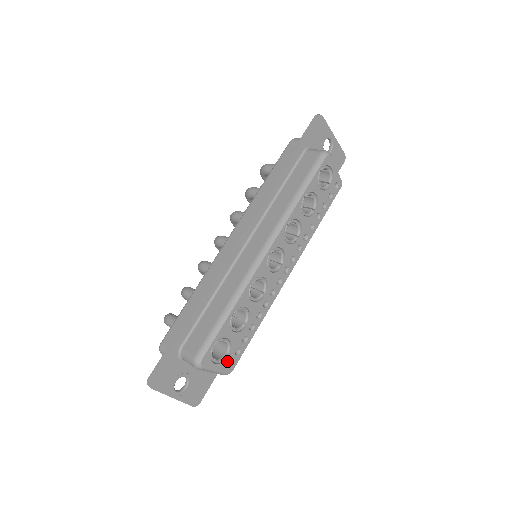
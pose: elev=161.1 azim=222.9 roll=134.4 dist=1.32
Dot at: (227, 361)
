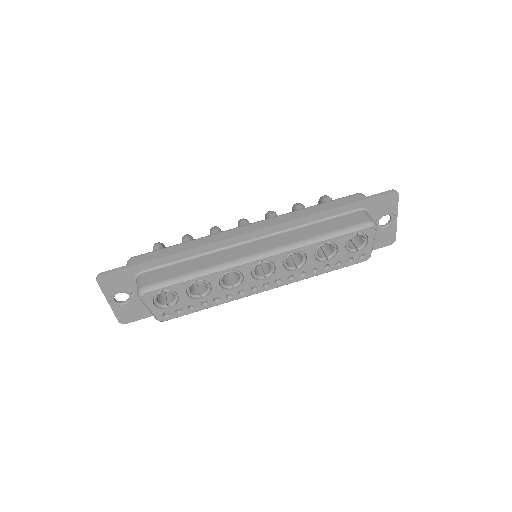
Dot at: (165, 311)
